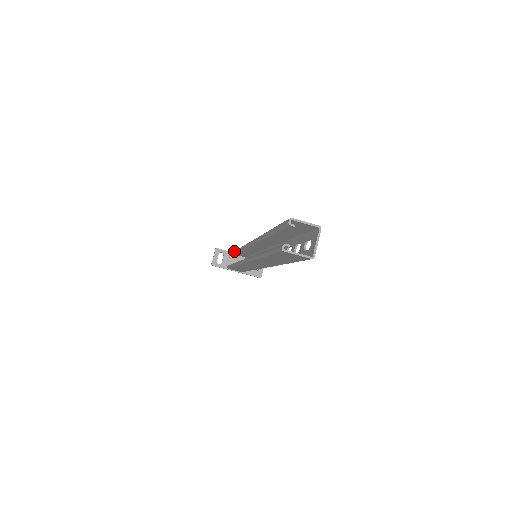
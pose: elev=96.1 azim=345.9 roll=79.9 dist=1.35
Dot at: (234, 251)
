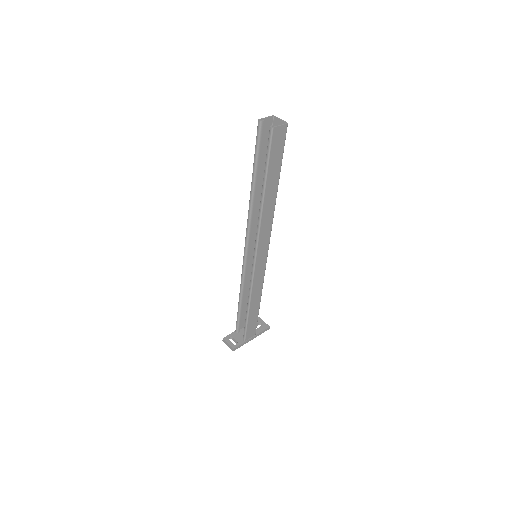
Dot at: (237, 314)
